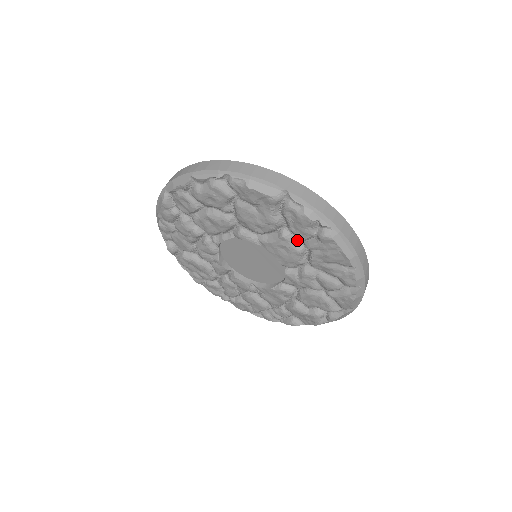
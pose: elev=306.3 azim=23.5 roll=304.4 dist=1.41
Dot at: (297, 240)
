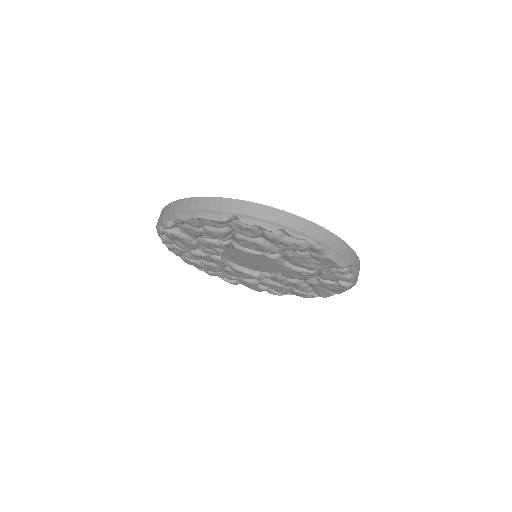
Dot at: (316, 274)
